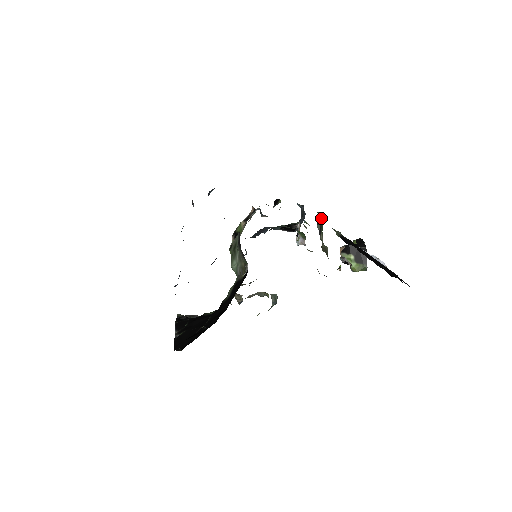
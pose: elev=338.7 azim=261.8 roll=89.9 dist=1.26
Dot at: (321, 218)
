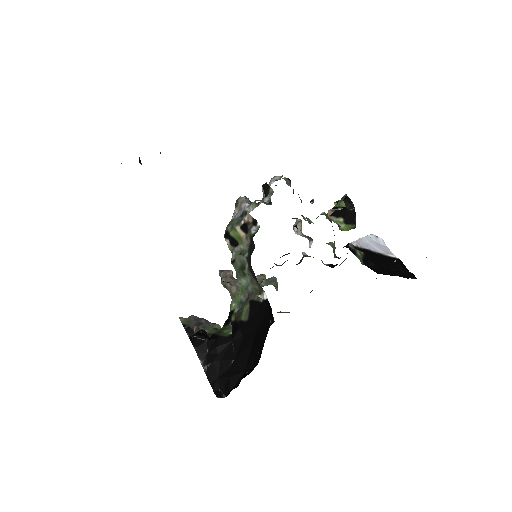
Dot at: occluded
